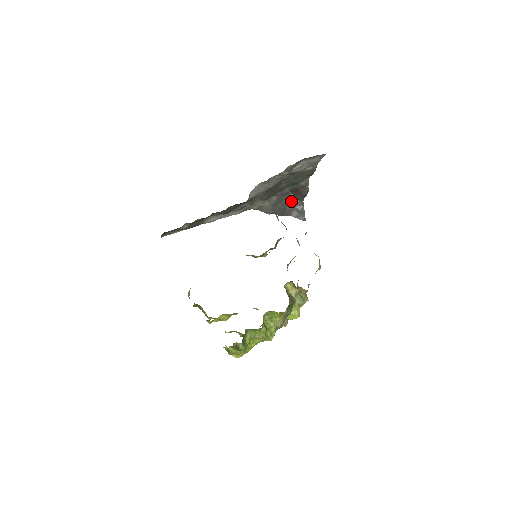
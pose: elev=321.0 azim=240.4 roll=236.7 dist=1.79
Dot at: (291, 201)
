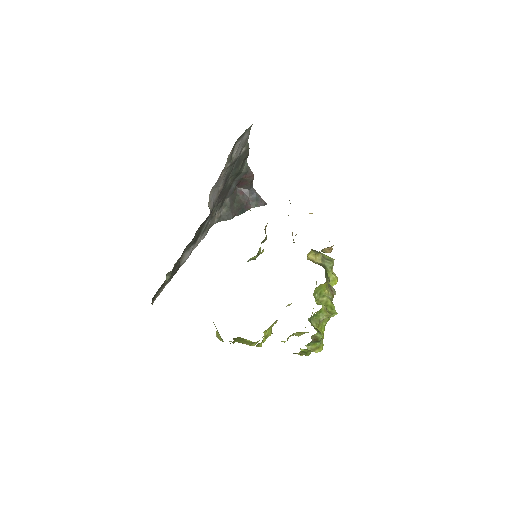
Dot at: (242, 195)
